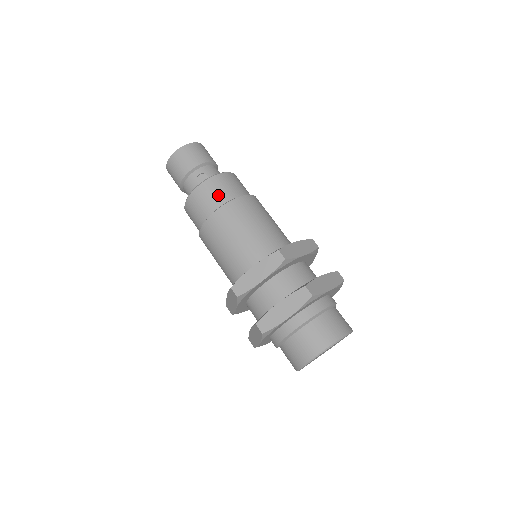
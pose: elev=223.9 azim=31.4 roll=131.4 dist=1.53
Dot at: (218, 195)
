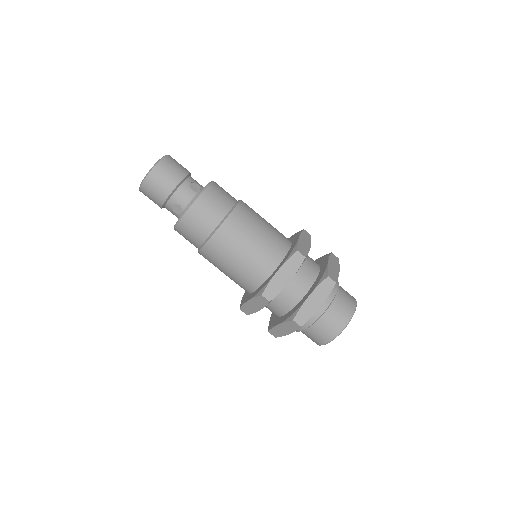
Dot at: (196, 234)
